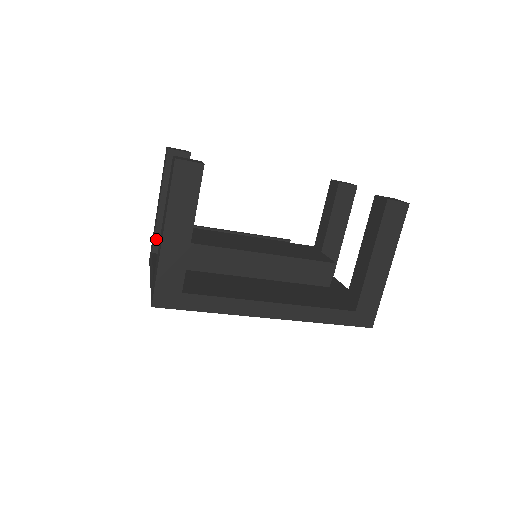
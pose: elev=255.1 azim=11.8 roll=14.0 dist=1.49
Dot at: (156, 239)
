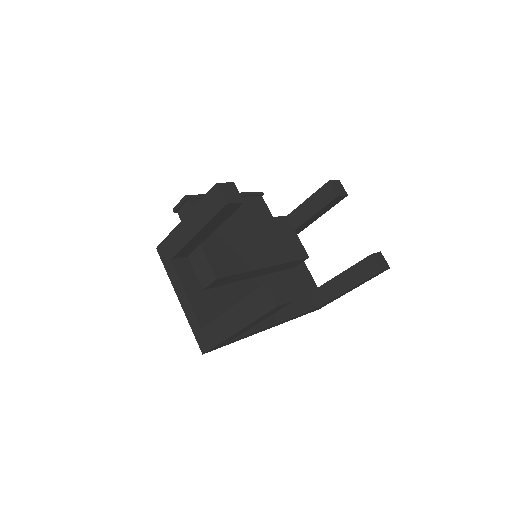
Dot at: (179, 252)
